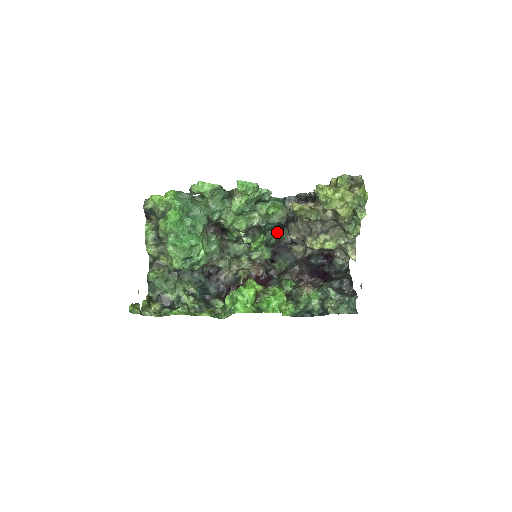
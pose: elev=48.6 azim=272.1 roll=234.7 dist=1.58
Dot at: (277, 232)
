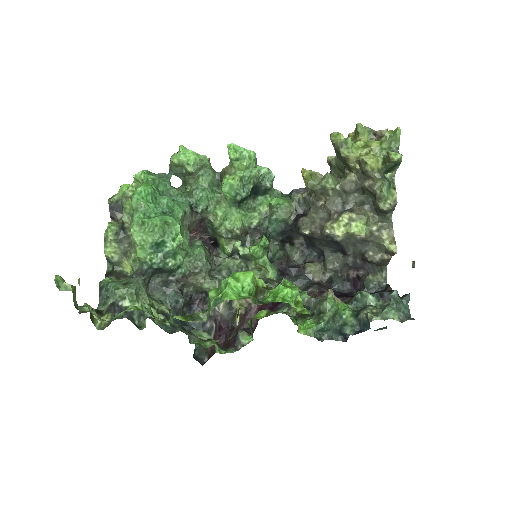
Dot at: (284, 247)
